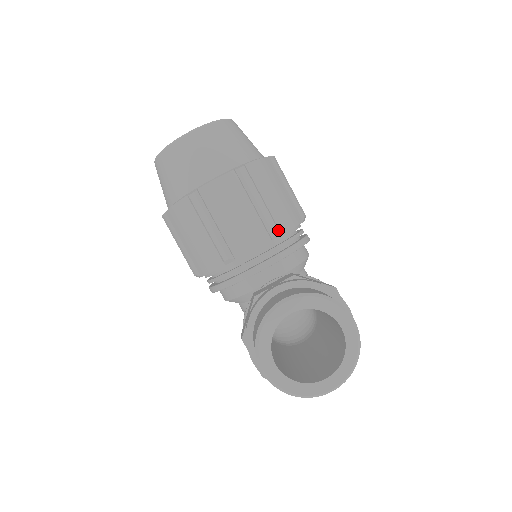
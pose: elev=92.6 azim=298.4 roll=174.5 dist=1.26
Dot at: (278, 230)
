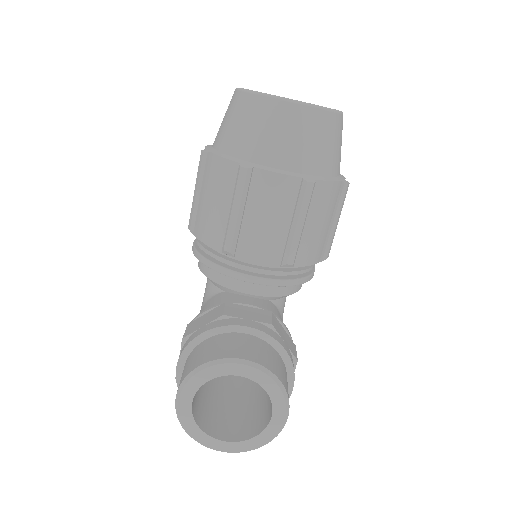
Dot at: (293, 263)
